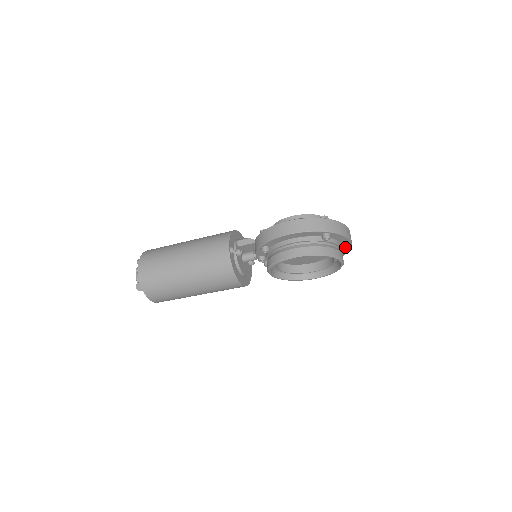
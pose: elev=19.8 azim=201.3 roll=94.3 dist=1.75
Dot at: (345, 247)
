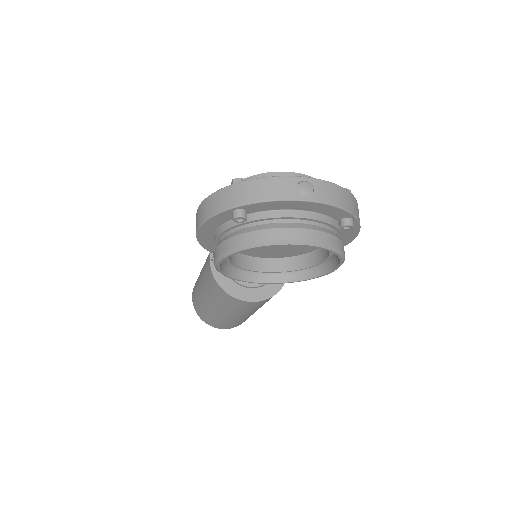
Dot at: (321, 209)
